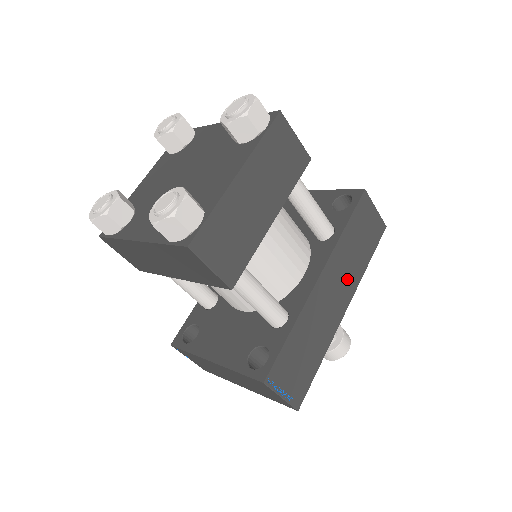
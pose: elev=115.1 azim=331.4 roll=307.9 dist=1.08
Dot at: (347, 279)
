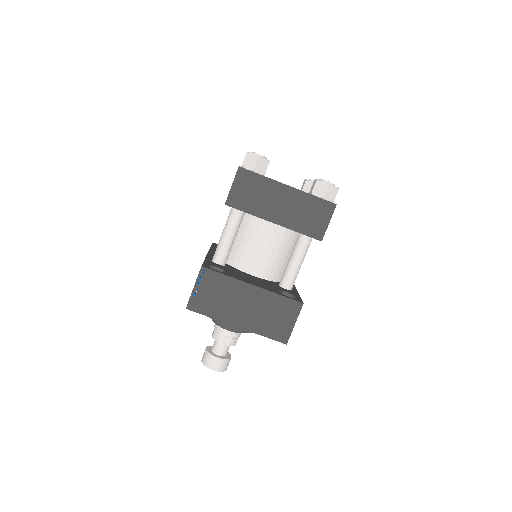
Dot at: occluded
